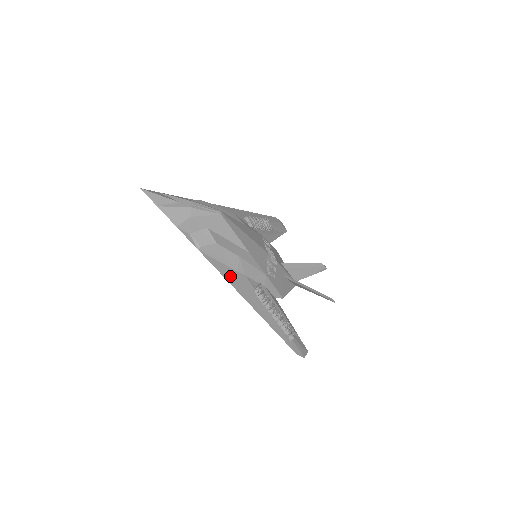
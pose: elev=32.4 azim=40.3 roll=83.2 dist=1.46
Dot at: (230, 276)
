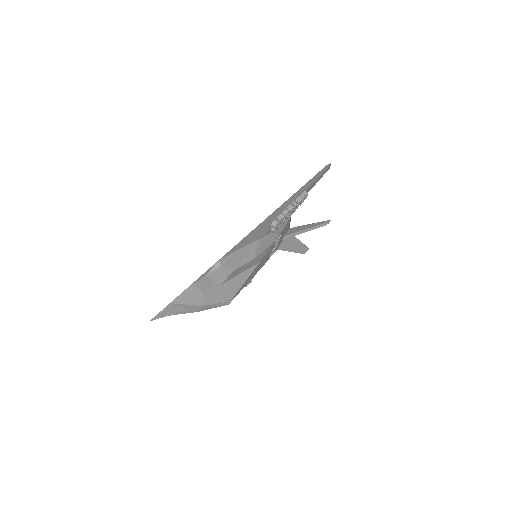
Dot at: occluded
